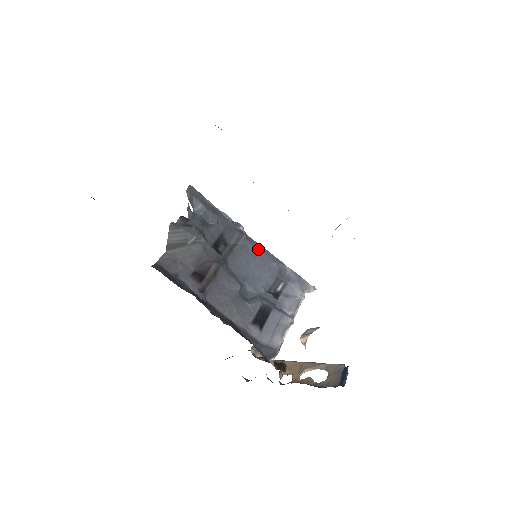
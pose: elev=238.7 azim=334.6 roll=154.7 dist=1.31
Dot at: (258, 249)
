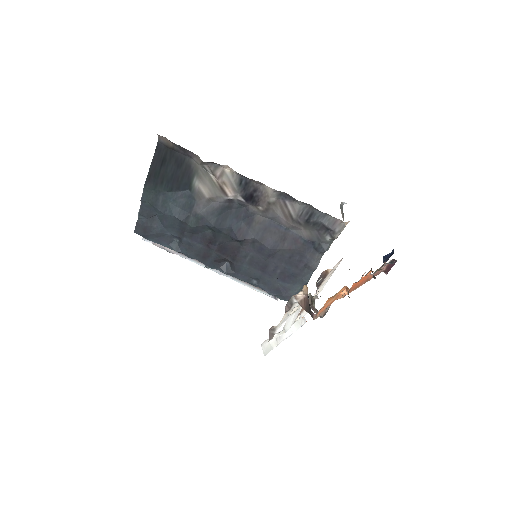
Dot at: occluded
